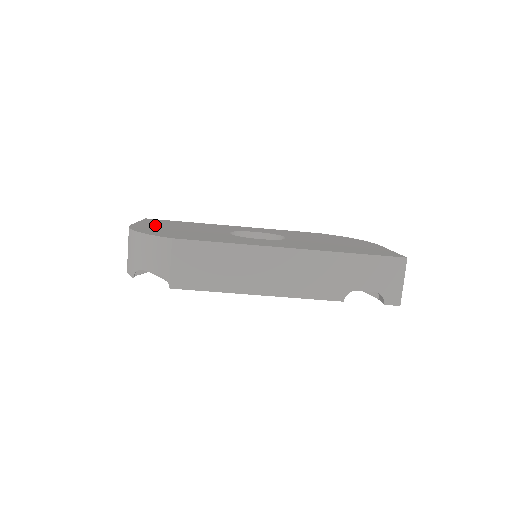
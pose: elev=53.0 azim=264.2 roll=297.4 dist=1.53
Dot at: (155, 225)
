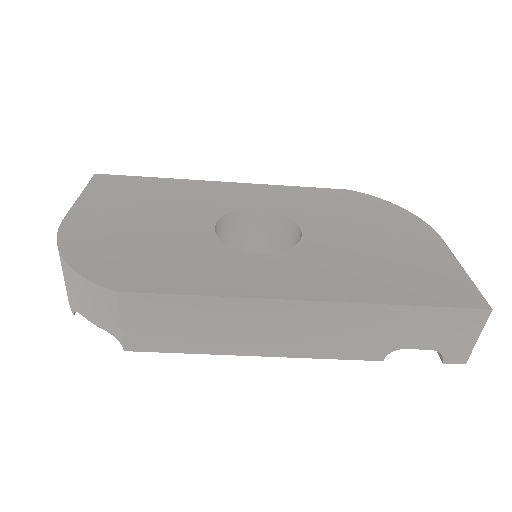
Dot at: (102, 212)
